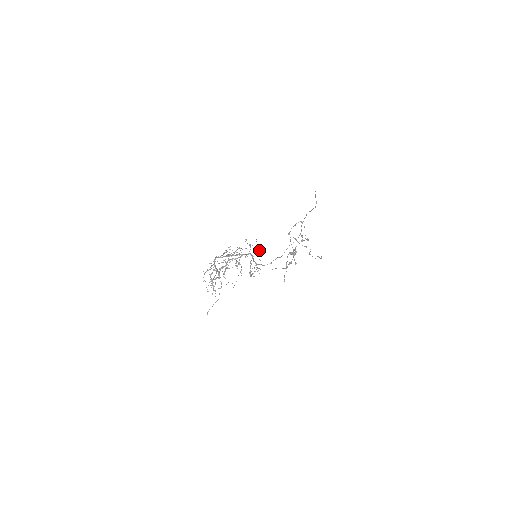
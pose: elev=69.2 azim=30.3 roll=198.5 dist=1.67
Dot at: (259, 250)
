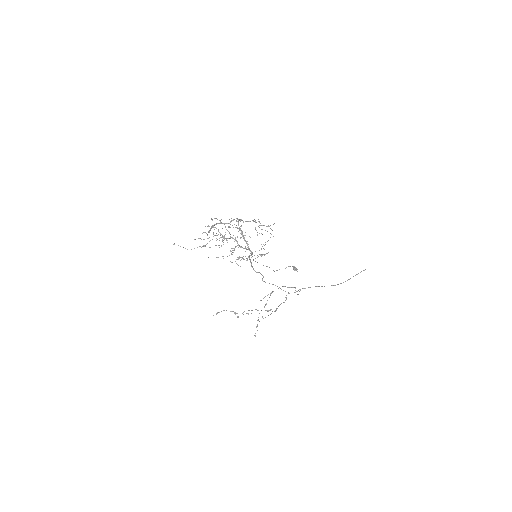
Dot at: occluded
